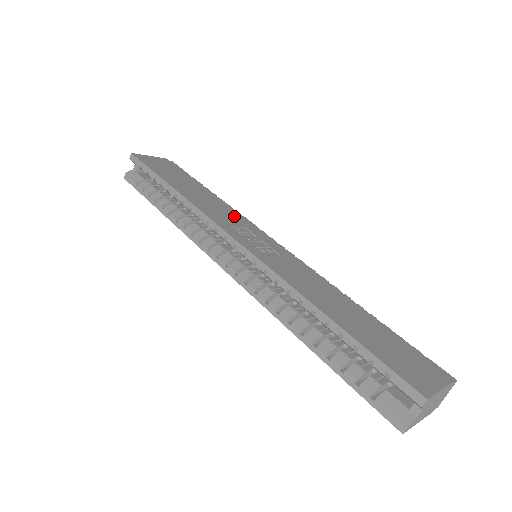
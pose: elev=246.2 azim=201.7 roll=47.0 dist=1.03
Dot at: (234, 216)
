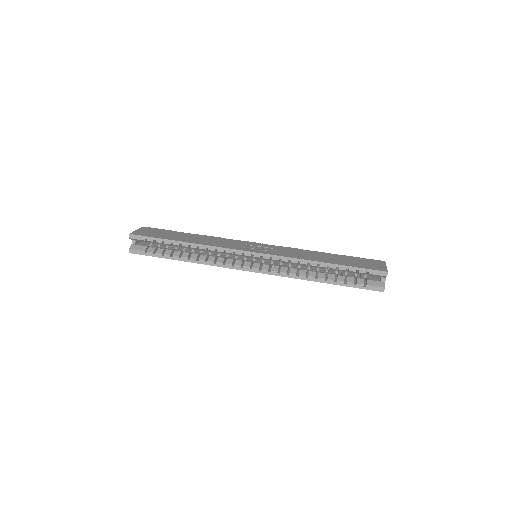
Dot at: (227, 241)
